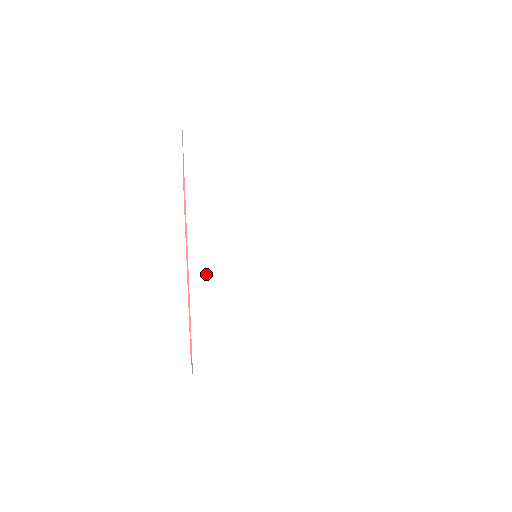
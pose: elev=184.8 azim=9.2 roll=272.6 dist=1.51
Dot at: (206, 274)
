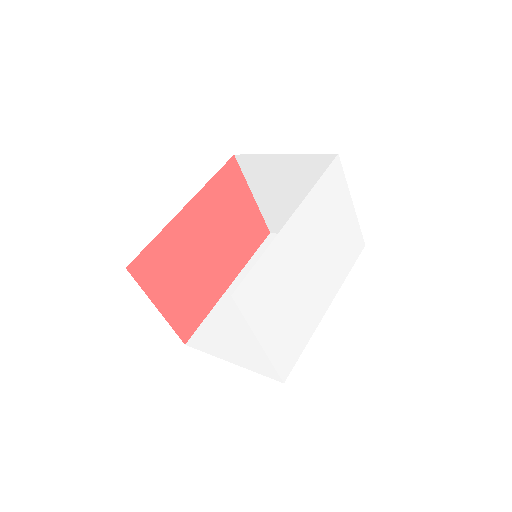
Dot at: (286, 240)
